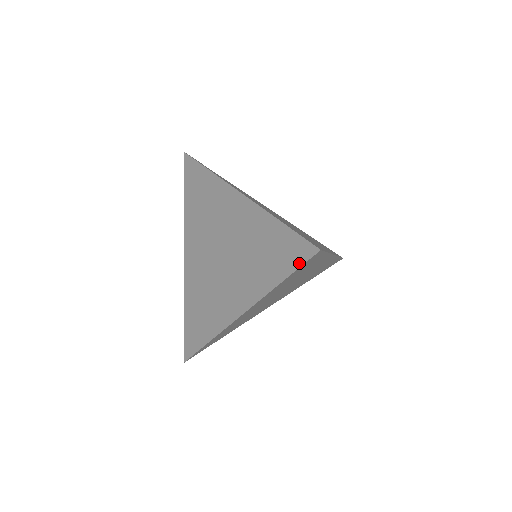
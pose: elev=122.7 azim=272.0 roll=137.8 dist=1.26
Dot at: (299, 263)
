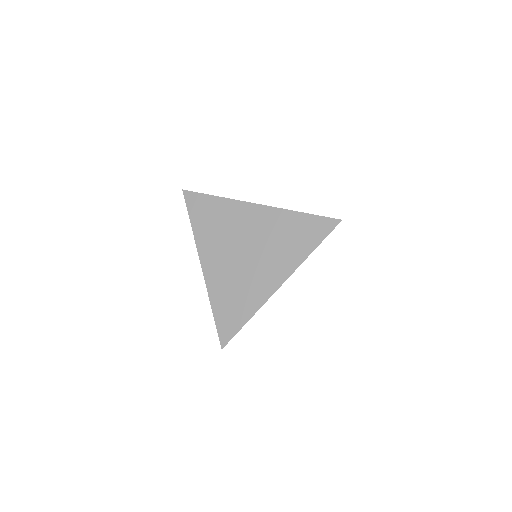
Dot at: (327, 233)
